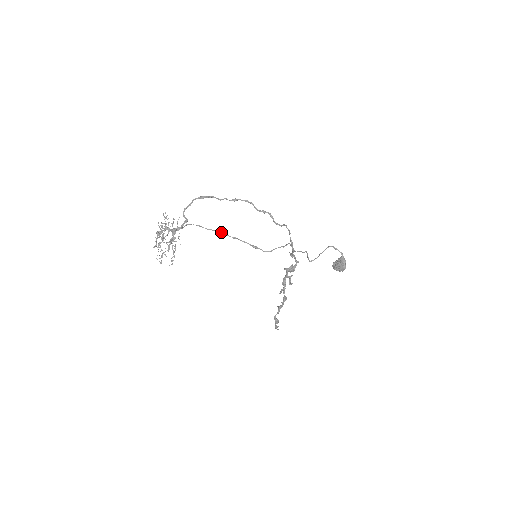
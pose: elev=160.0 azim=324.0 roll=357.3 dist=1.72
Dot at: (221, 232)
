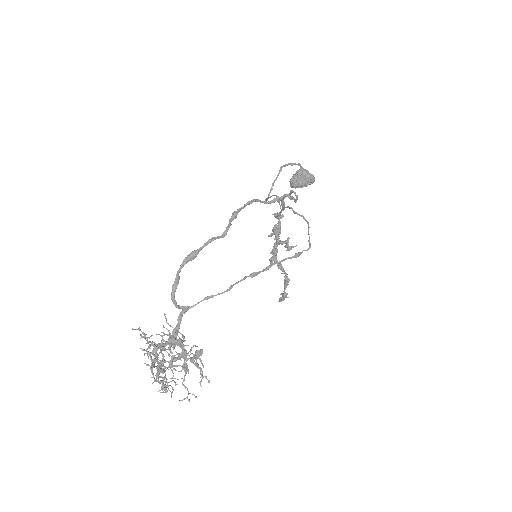
Dot at: occluded
